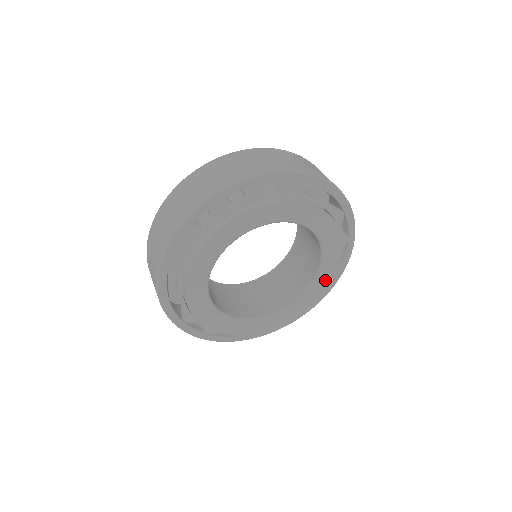
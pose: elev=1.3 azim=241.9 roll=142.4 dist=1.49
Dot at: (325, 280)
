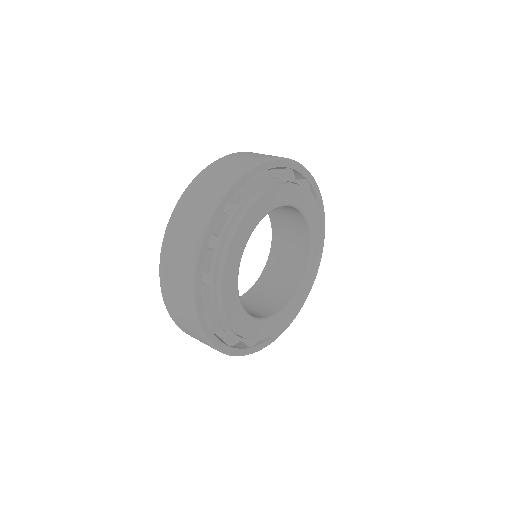
Dot at: (314, 270)
